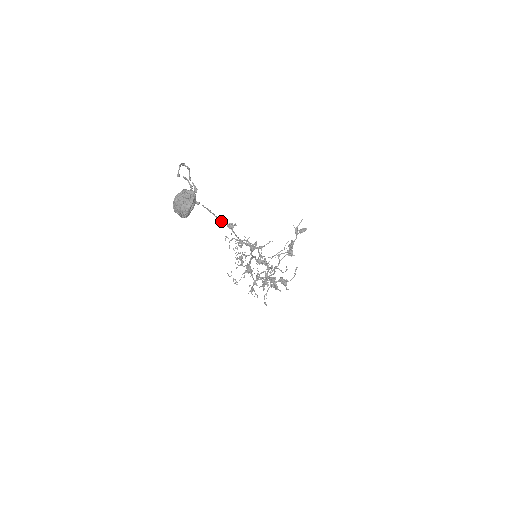
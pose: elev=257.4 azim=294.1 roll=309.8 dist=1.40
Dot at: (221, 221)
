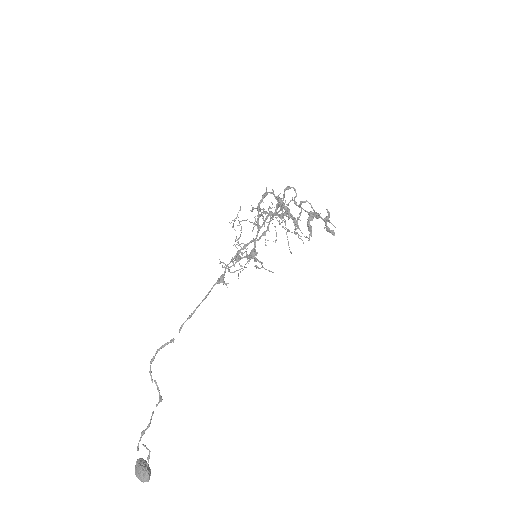
Dot at: (207, 294)
